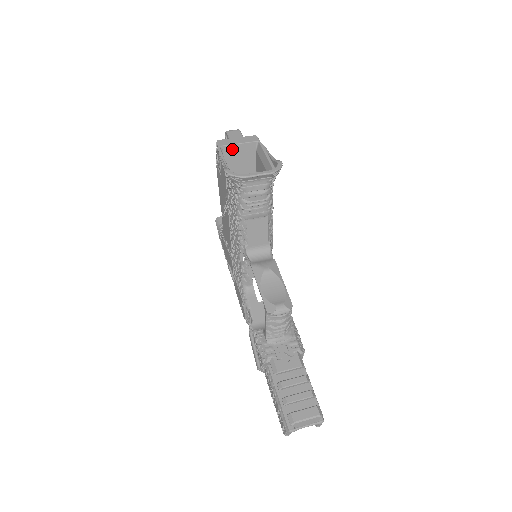
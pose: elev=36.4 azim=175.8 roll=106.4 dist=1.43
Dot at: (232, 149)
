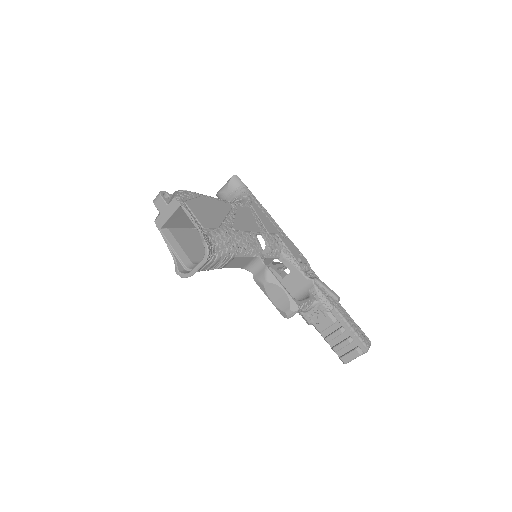
Dot at: (169, 222)
